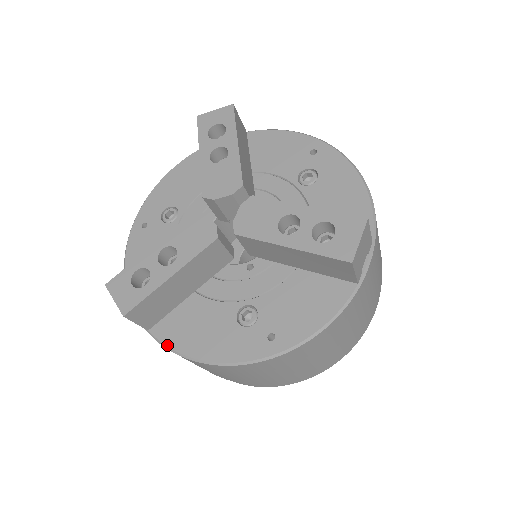
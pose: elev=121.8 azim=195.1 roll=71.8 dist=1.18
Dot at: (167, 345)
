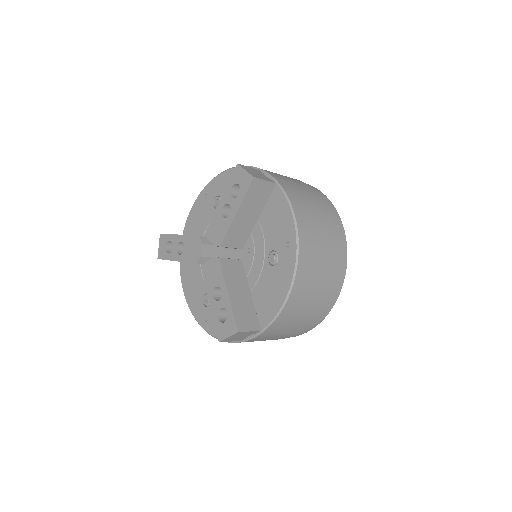
Dot at: (181, 276)
